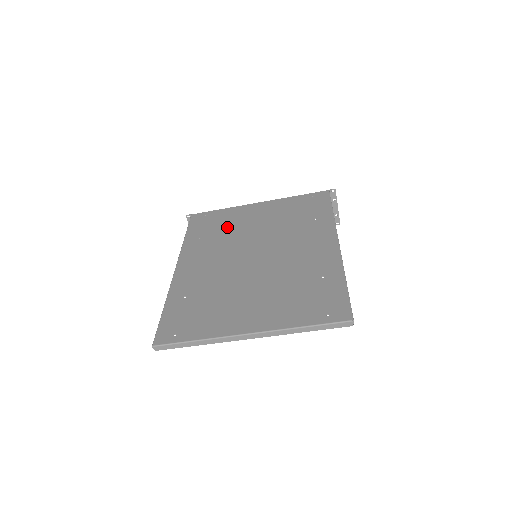
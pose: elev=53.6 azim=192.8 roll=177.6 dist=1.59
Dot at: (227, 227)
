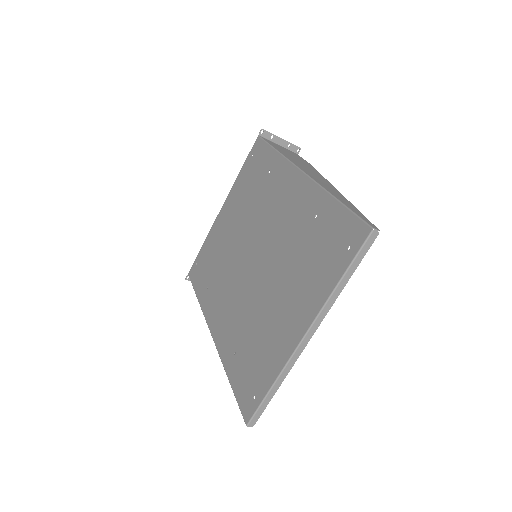
Dot at: (217, 256)
